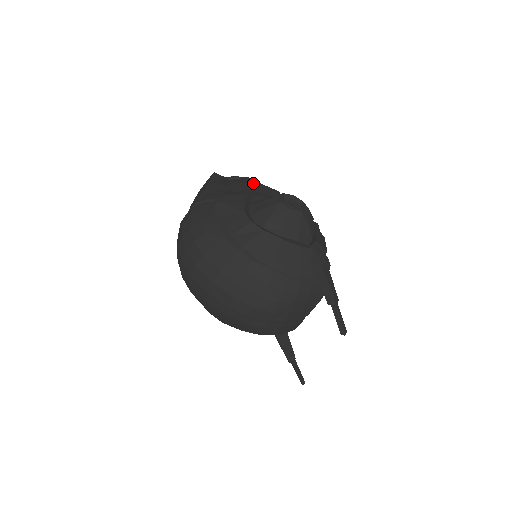
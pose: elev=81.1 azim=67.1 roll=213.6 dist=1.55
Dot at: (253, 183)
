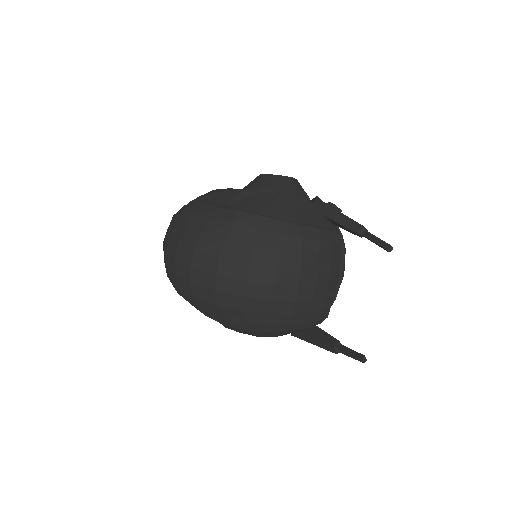
Dot at: occluded
